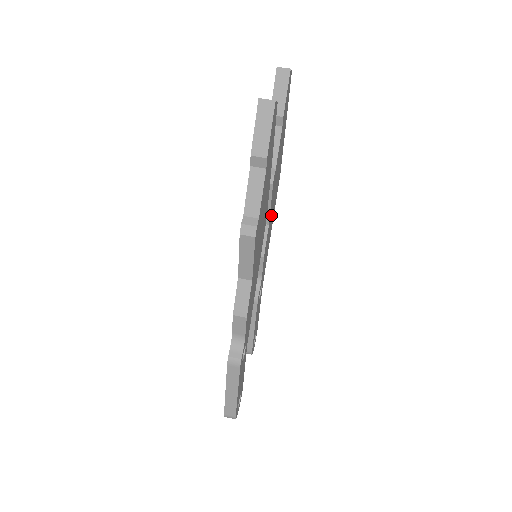
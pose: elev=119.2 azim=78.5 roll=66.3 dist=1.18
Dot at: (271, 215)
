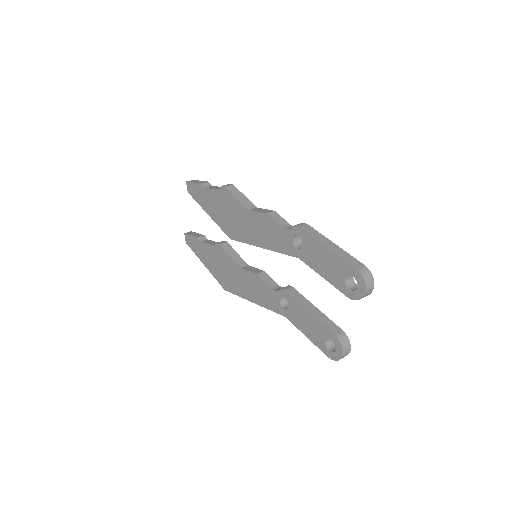
Dot at: occluded
